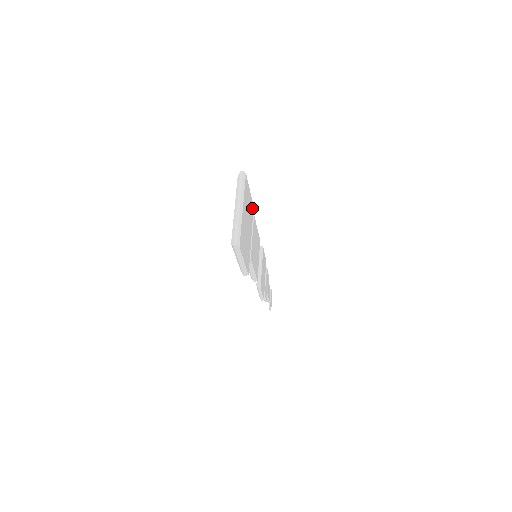
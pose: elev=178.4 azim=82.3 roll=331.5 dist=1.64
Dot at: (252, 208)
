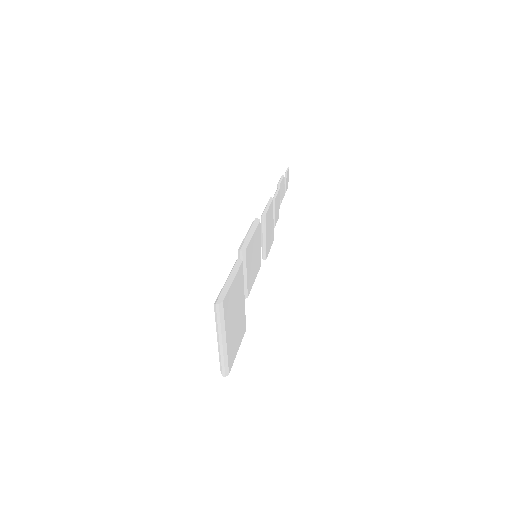
Dot at: (240, 271)
